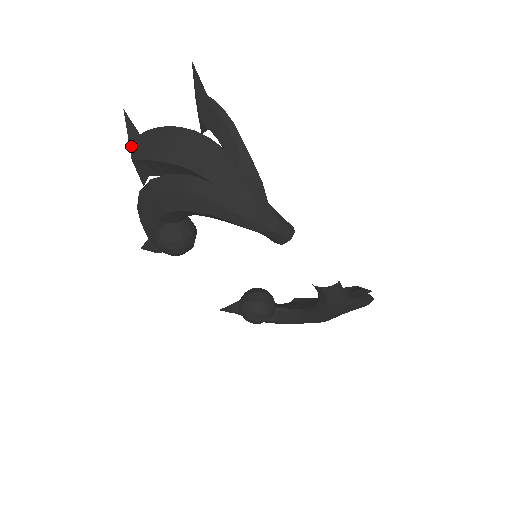
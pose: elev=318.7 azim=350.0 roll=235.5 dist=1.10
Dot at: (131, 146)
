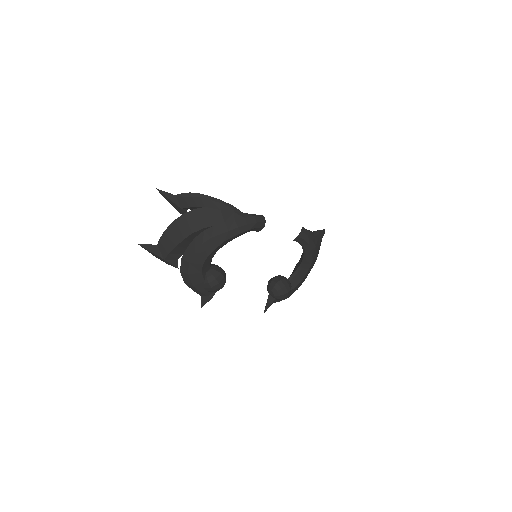
Dot at: (157, 254)
